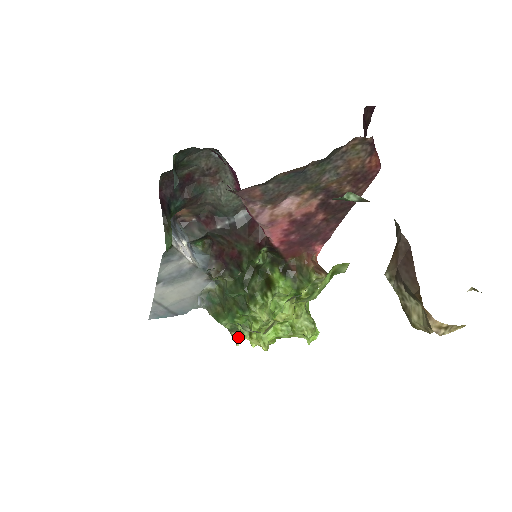
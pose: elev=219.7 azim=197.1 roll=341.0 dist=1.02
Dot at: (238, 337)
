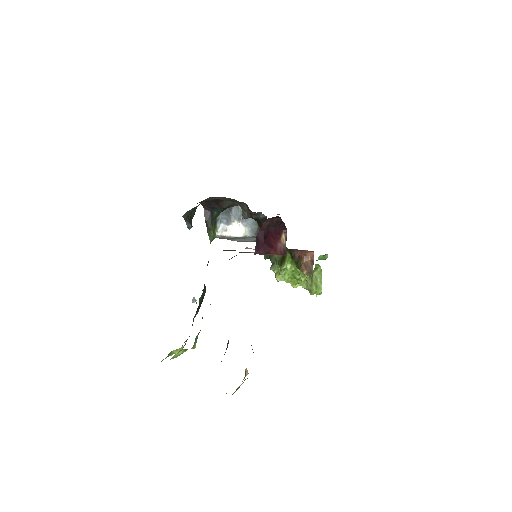
Dot at: occluded
